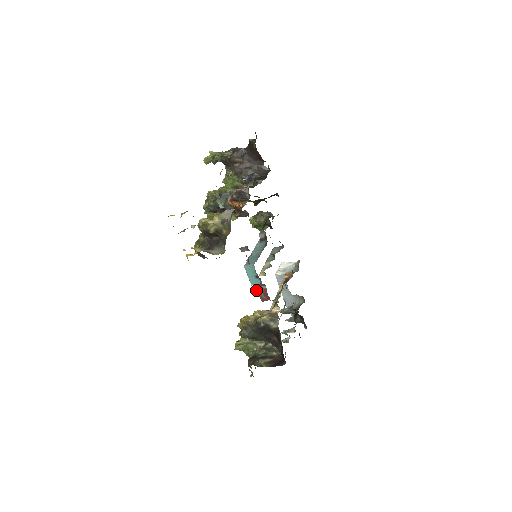
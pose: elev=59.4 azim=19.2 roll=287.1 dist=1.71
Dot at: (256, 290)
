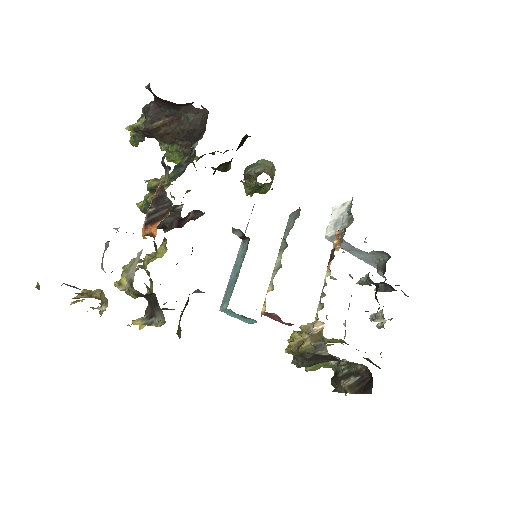
Dot at: occluded
